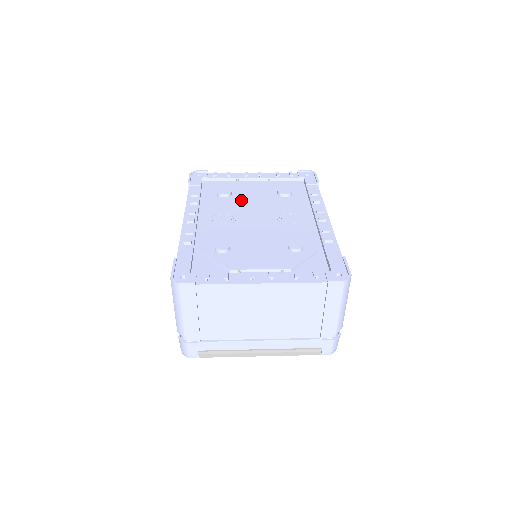
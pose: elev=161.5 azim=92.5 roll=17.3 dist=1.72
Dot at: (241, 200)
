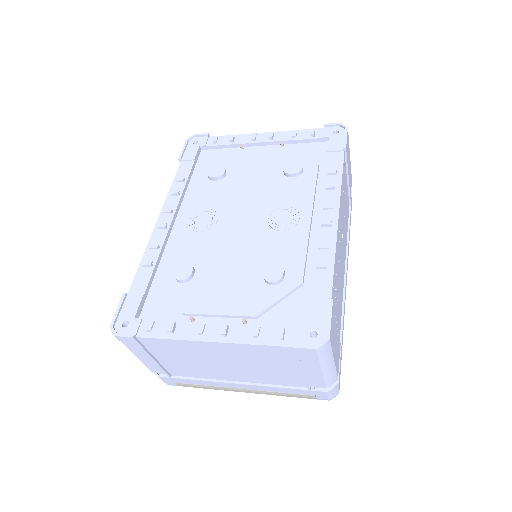
Dot at: (234, 185)
